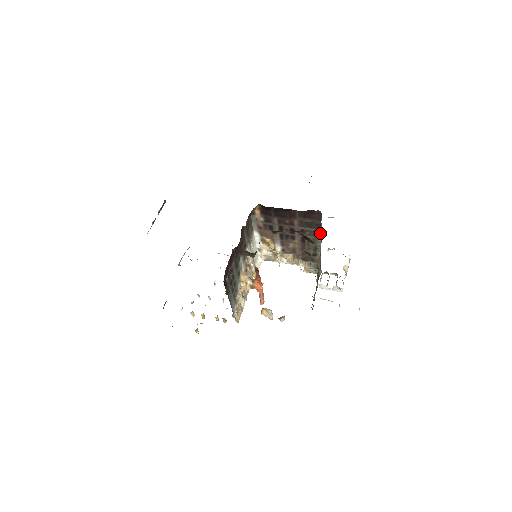
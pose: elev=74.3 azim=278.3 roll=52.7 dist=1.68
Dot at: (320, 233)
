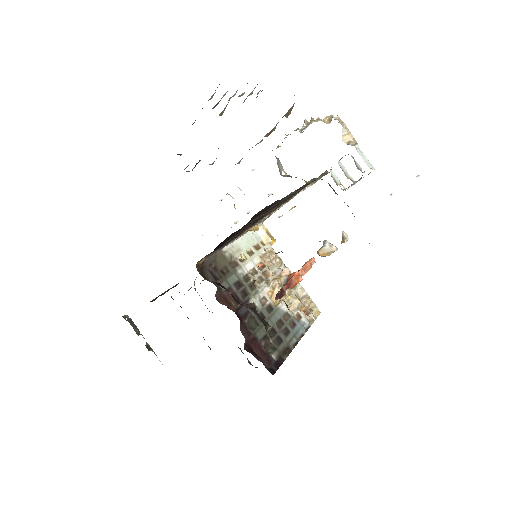
Dot at: occluded
